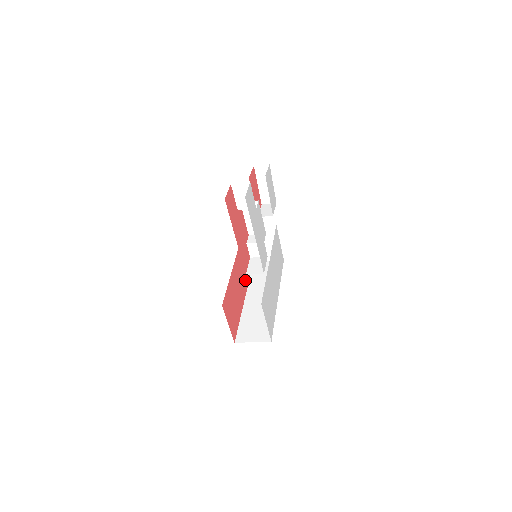
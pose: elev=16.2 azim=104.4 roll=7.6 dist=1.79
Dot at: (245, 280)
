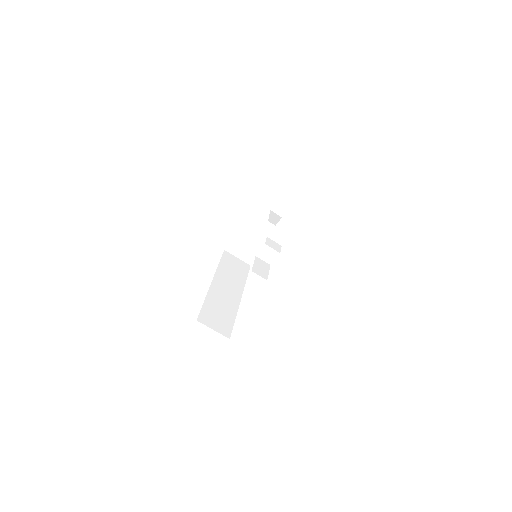
Dot at: occluded
